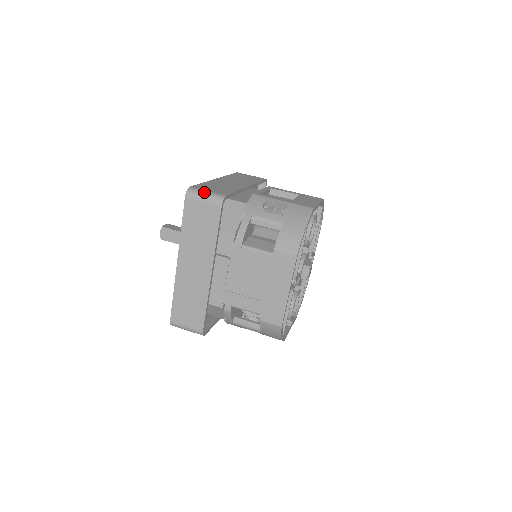
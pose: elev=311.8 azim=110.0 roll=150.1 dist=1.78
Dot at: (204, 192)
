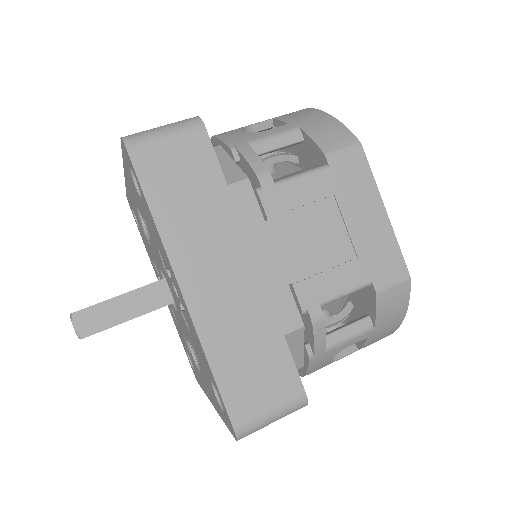
Dot at: occluded
